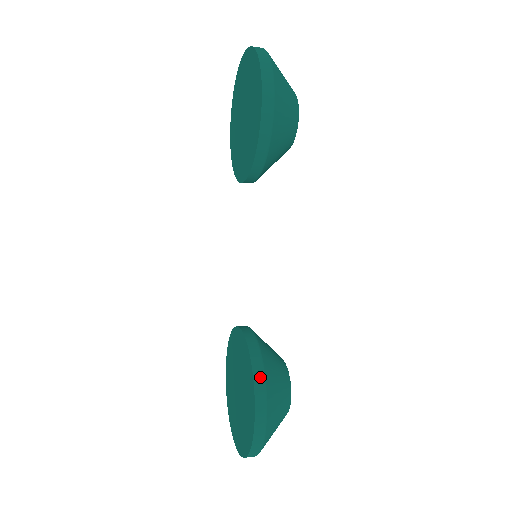
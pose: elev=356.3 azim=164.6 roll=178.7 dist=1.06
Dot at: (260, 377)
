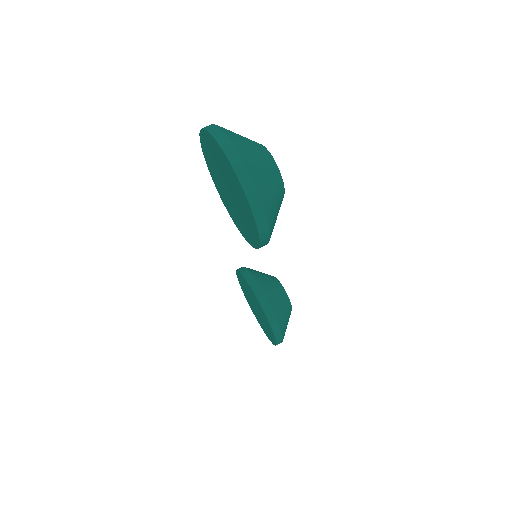
Dot at: (276, 328)
